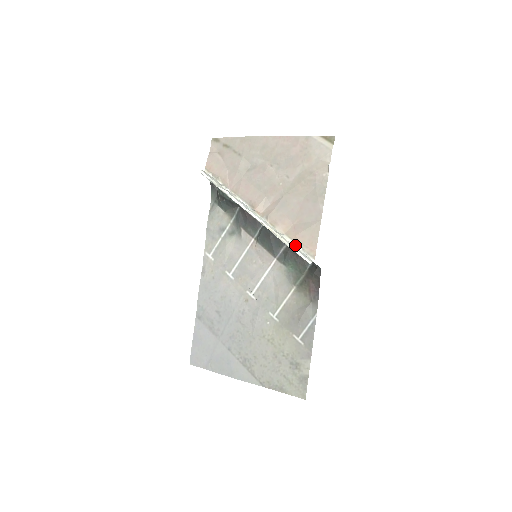
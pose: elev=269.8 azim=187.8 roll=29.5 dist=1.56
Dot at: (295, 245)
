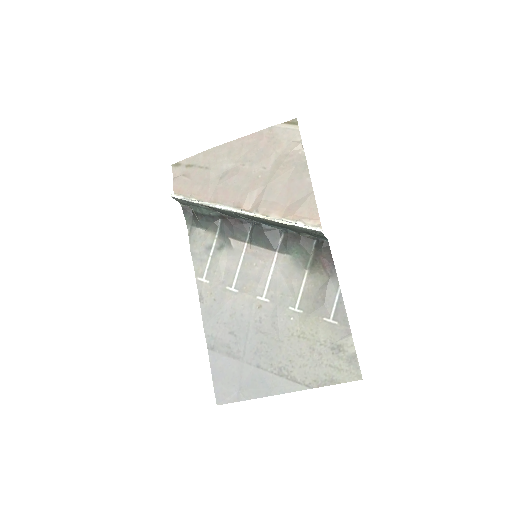
Dot at: (297, 223)
